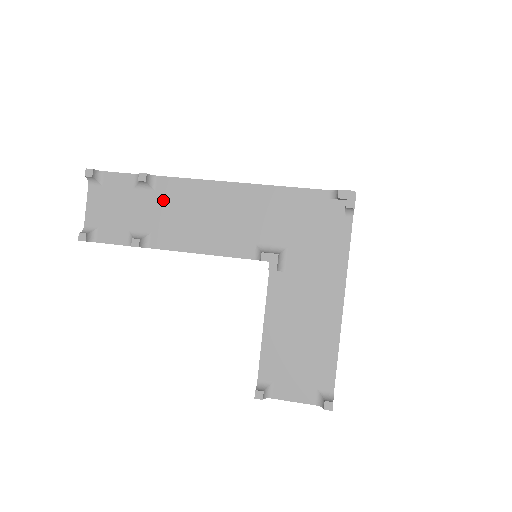
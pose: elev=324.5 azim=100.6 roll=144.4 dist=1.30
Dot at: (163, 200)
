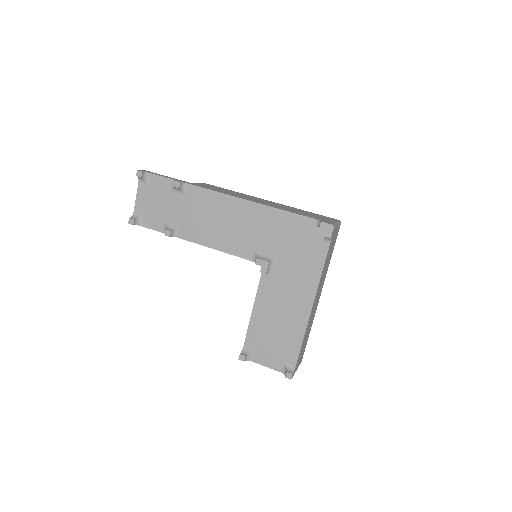
Dot at: (191, 203)
